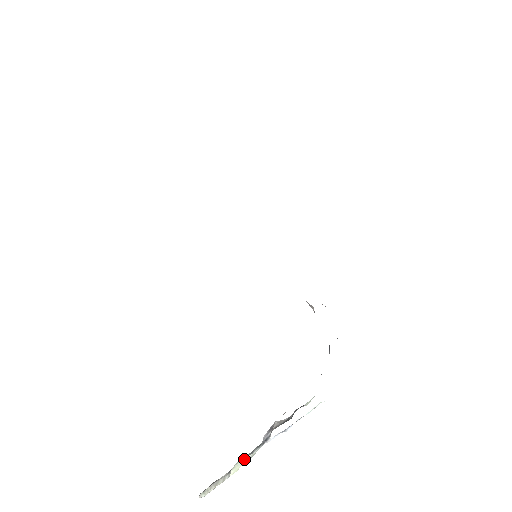
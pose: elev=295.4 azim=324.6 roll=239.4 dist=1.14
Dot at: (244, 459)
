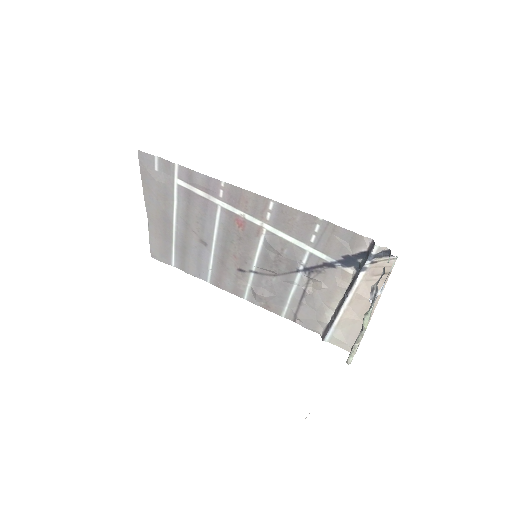
Dot at: (368, 314)
